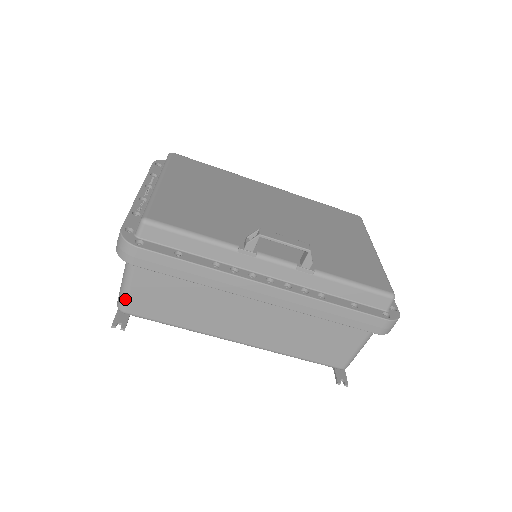
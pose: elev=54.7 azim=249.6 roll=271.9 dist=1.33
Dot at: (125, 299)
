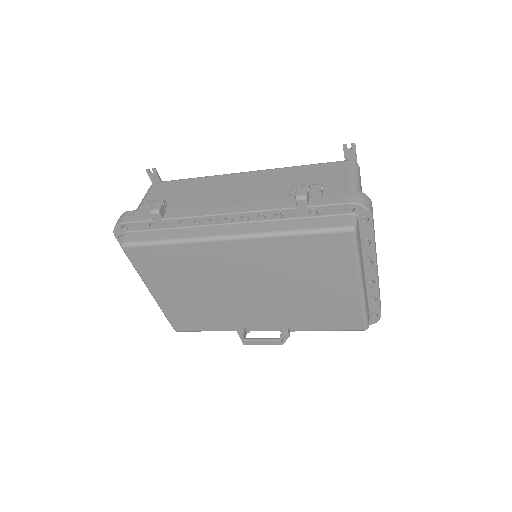
Dot at: occluded
